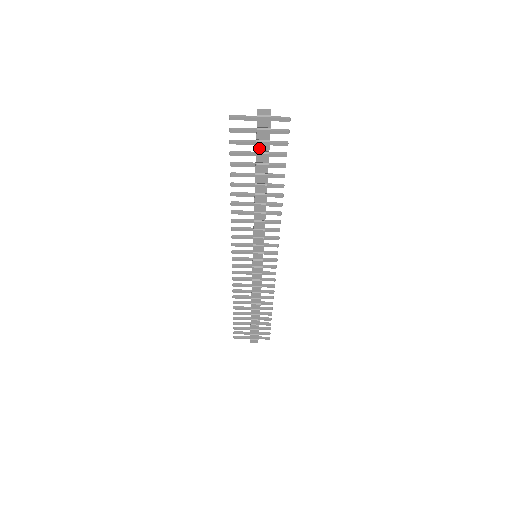
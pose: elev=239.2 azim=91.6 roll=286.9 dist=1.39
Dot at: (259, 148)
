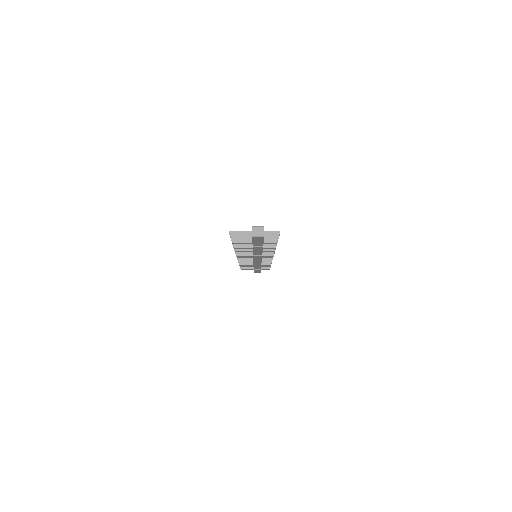
Dot at: (255, 242)
